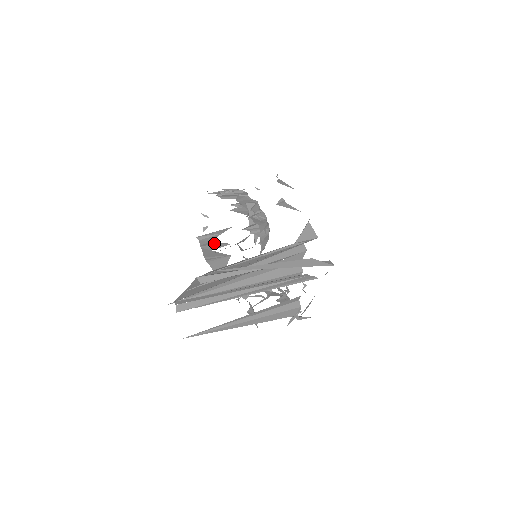
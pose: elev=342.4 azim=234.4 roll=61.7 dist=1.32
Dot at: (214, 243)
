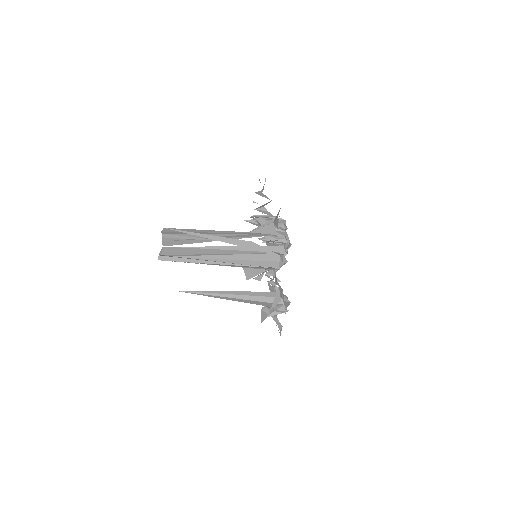
Dot at: occluded
